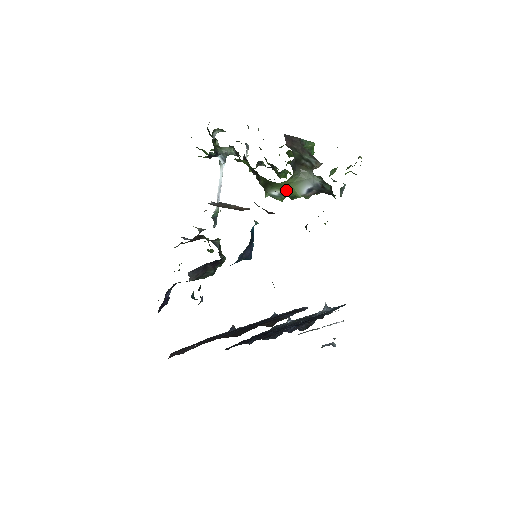
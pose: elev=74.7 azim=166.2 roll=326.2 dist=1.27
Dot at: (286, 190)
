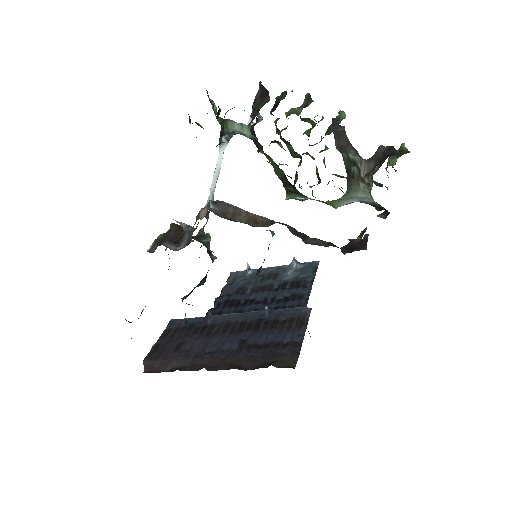
Dot at: (322, 201)
